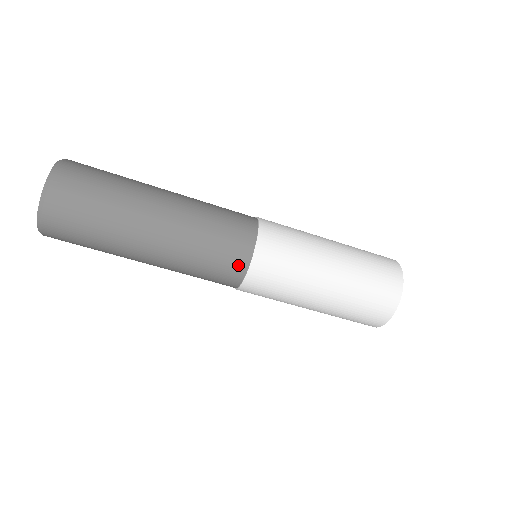
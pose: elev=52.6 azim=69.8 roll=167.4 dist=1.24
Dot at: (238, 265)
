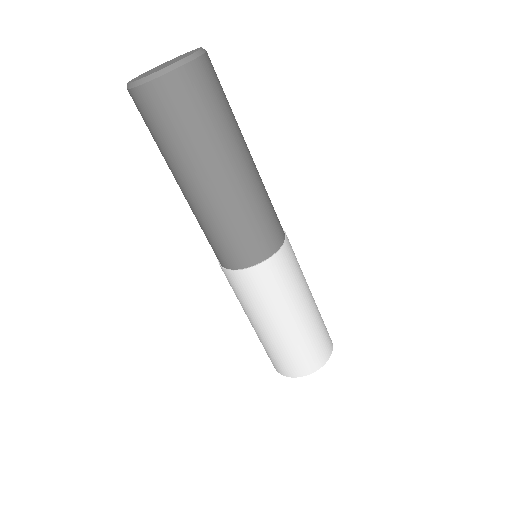
Dot at: (255, 255)
